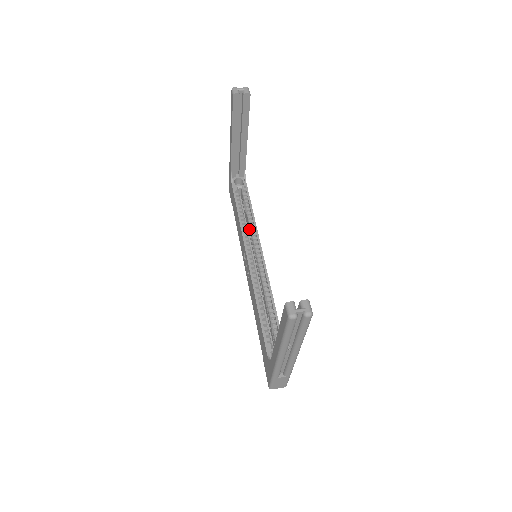
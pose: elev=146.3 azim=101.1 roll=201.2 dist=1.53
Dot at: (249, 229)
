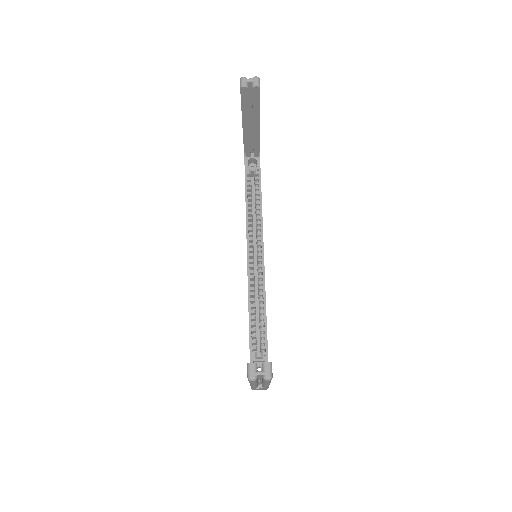
Dot at: occluded
